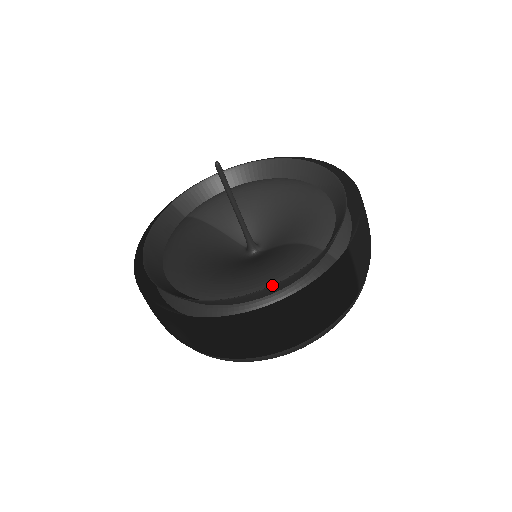
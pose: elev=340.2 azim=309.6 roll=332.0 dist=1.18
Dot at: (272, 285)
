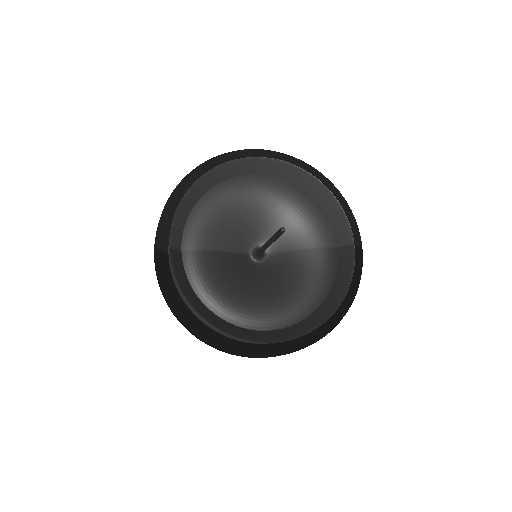
Dot at: (343, 299)
